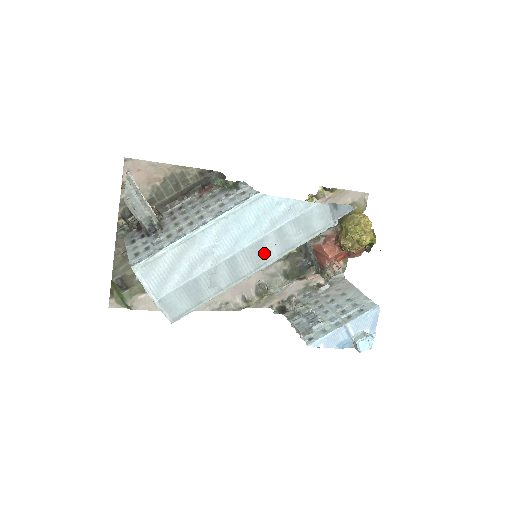
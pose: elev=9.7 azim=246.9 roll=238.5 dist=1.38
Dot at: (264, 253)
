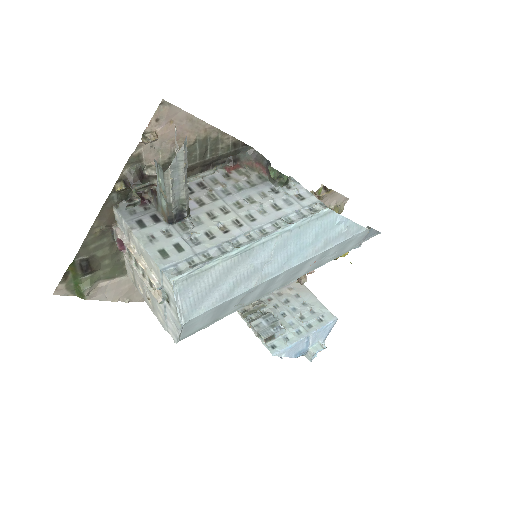
Dot at: (299, 271)
